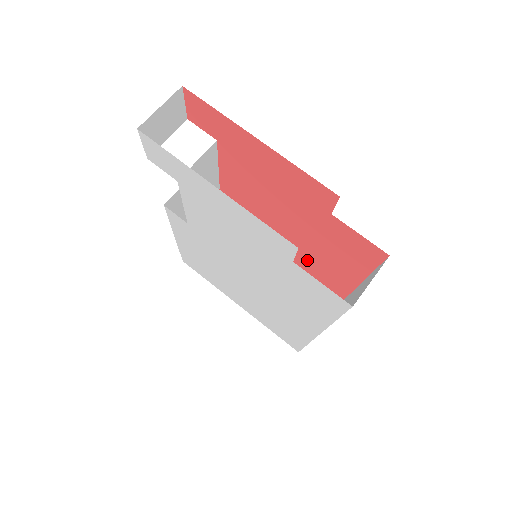
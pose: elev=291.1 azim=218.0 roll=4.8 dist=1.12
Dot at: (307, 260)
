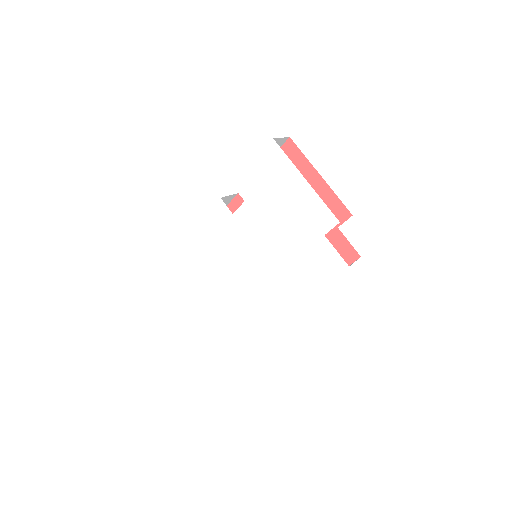
Dot at: occluded
